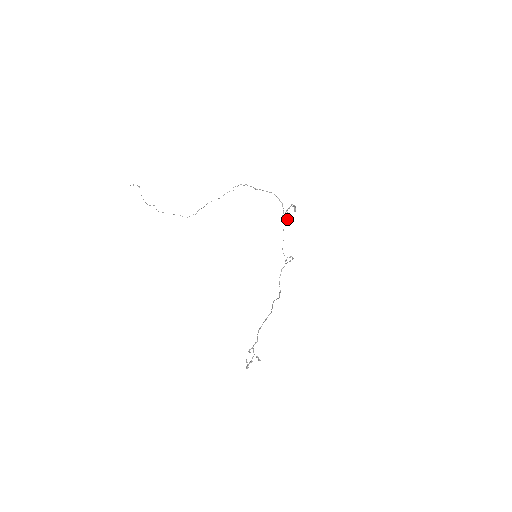
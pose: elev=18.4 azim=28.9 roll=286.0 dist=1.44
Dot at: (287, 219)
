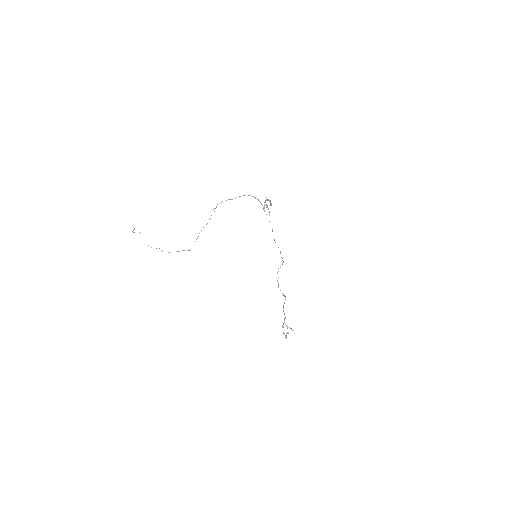
Dot at: occluded
